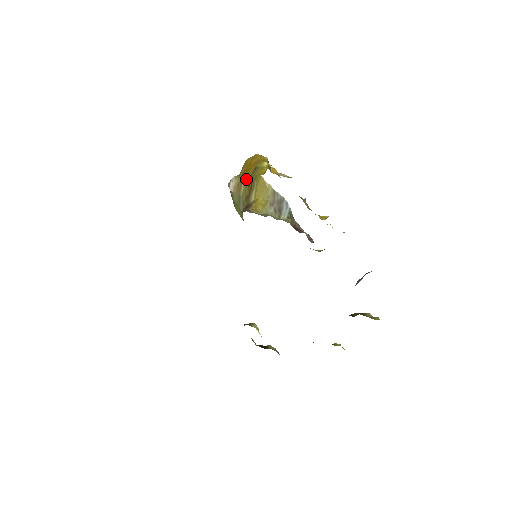
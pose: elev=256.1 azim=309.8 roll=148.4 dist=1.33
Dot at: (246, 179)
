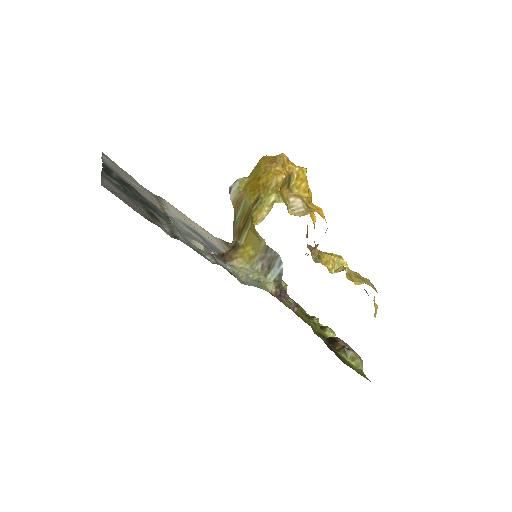
Dot at: (245, 205)
